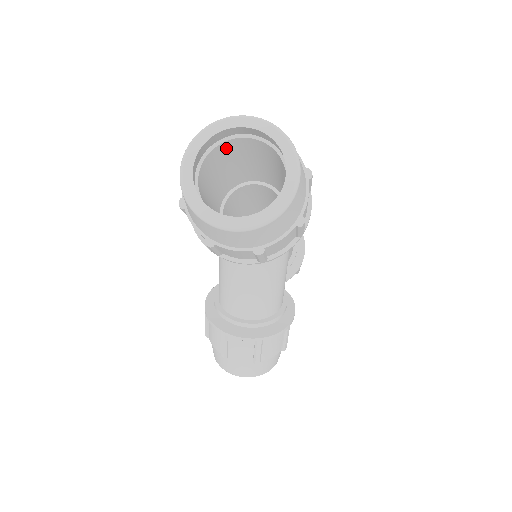
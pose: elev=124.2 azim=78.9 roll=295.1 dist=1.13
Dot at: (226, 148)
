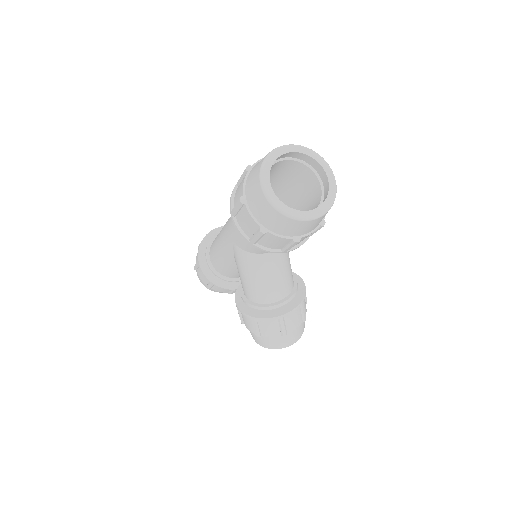
Dot at: occluded
